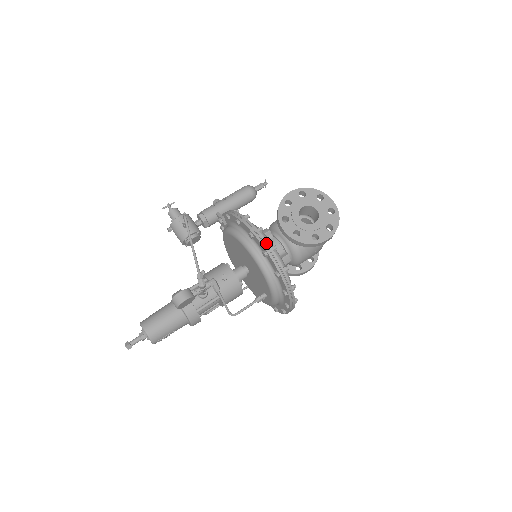
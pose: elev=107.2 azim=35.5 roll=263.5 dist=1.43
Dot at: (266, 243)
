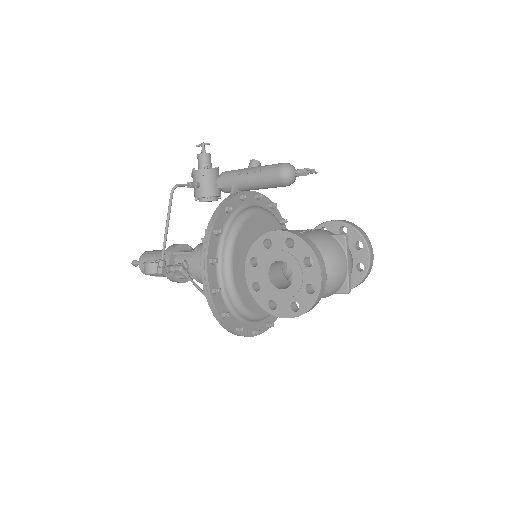
Dot at: (207, 282)
